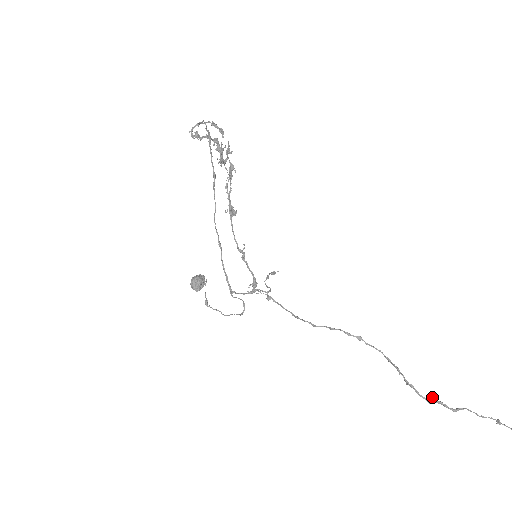
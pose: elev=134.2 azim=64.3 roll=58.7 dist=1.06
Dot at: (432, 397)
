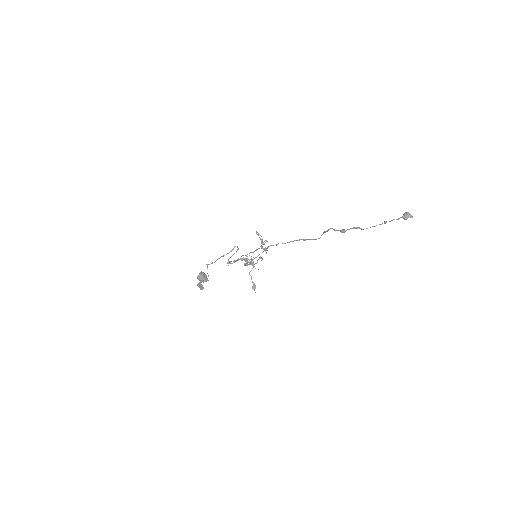
Dot at: (343, 229)
